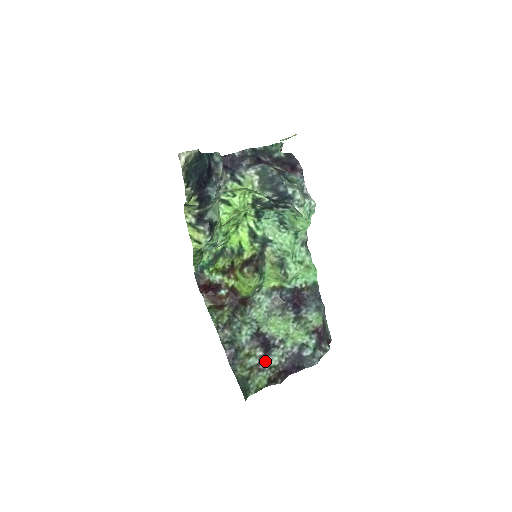
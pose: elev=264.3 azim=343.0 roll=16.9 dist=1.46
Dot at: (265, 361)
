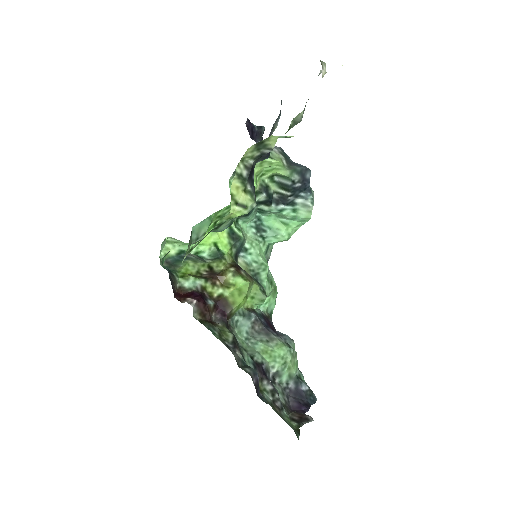
Dot at: occluded
